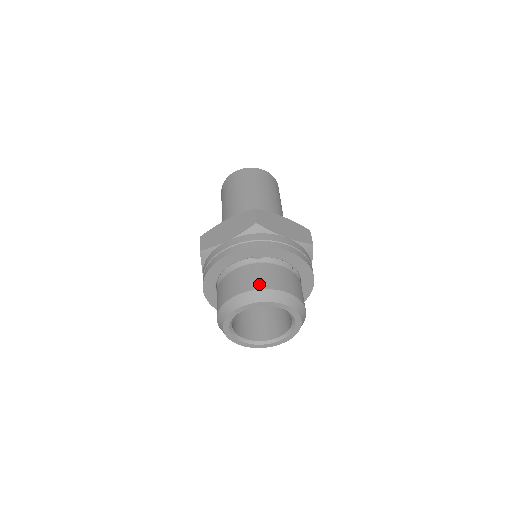
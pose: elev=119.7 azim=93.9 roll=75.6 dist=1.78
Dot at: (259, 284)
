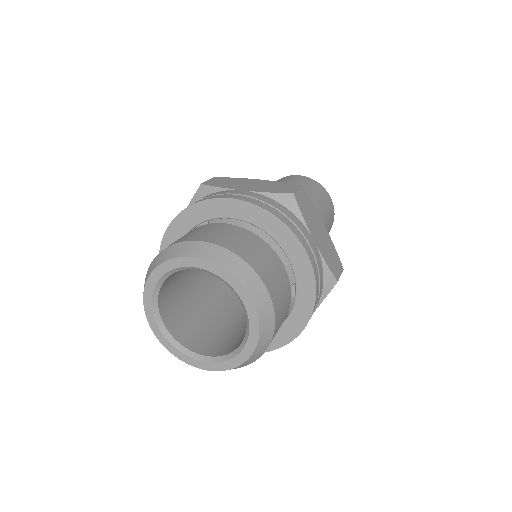
Dot at: (241, 250)
